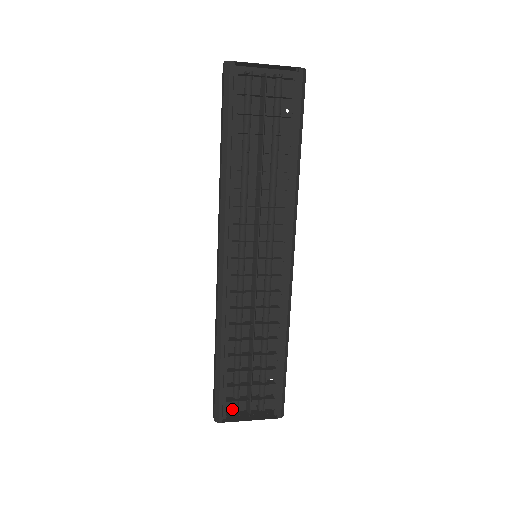
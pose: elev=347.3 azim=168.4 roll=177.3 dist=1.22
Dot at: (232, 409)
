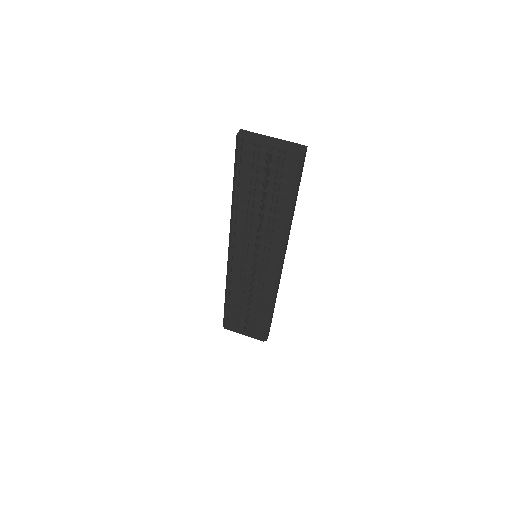
Dot at: (235, 324)
